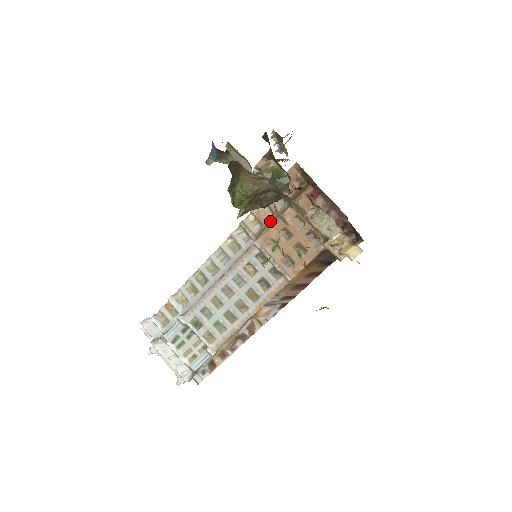
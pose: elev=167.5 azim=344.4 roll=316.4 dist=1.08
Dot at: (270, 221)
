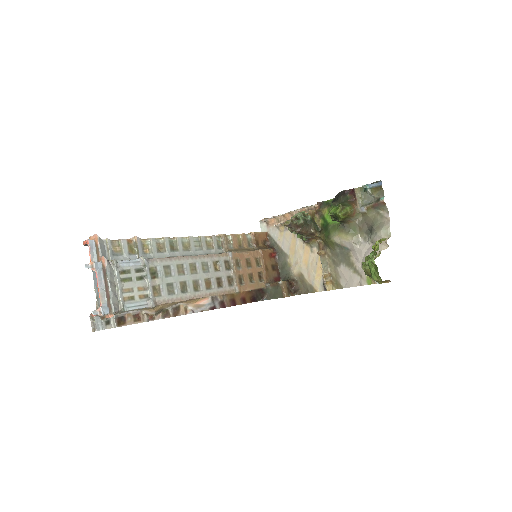
Dot at: (240, 249)
